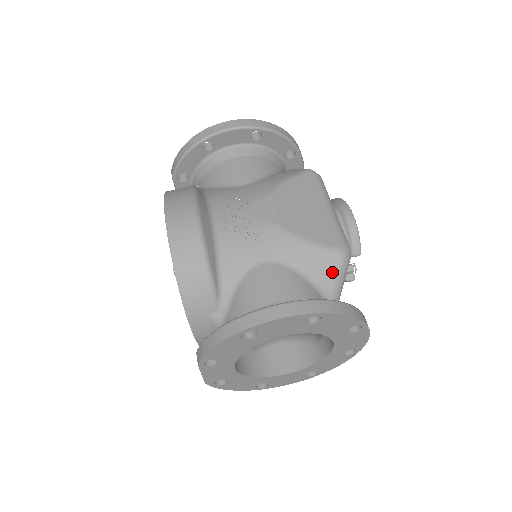
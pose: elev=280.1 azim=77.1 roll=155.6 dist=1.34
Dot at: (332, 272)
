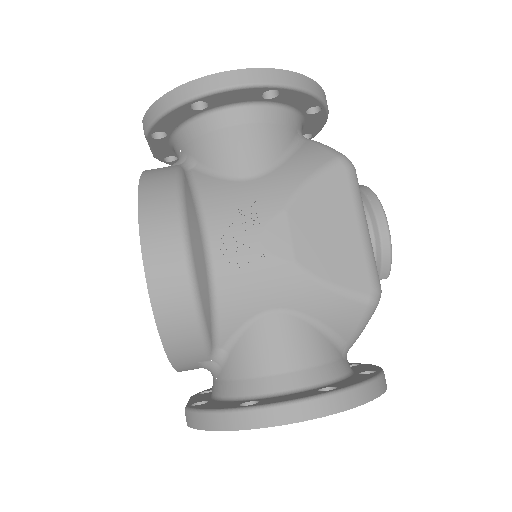
Dot at: (355, 322)
